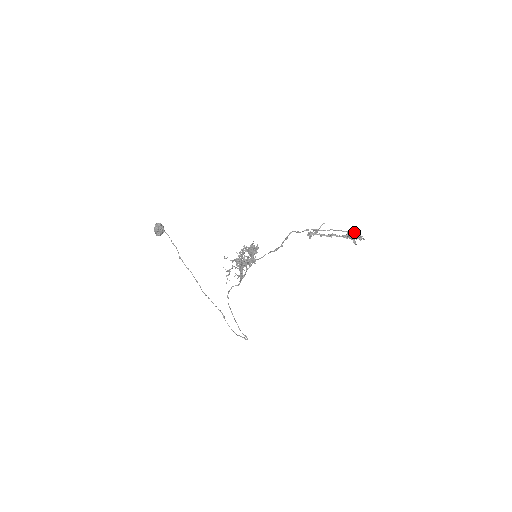
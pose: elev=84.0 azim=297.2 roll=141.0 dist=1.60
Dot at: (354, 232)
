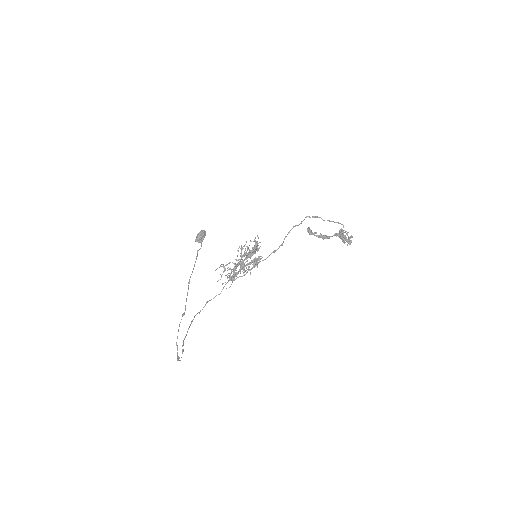
Dot at: occluded
